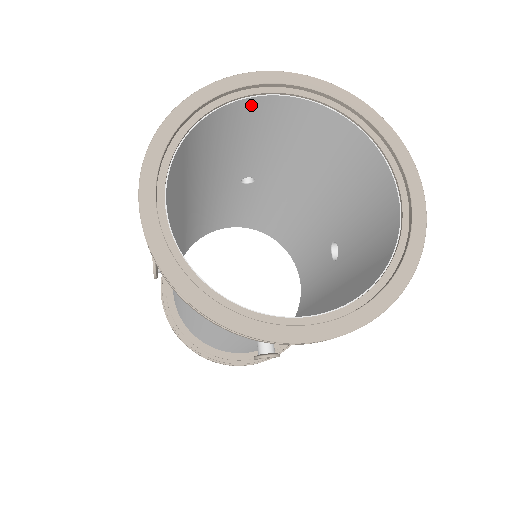
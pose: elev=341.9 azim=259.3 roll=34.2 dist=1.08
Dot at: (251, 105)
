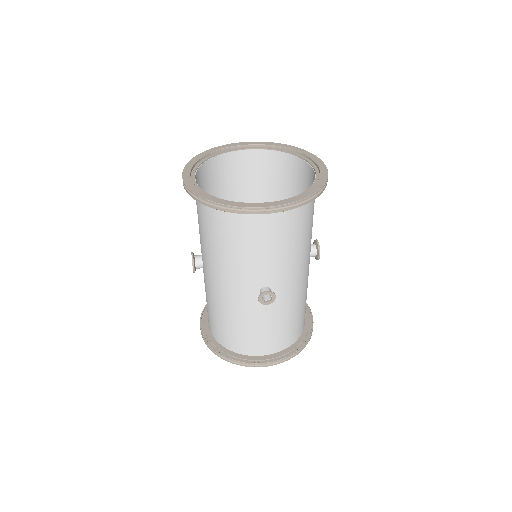
Dot at: (237, 157)
